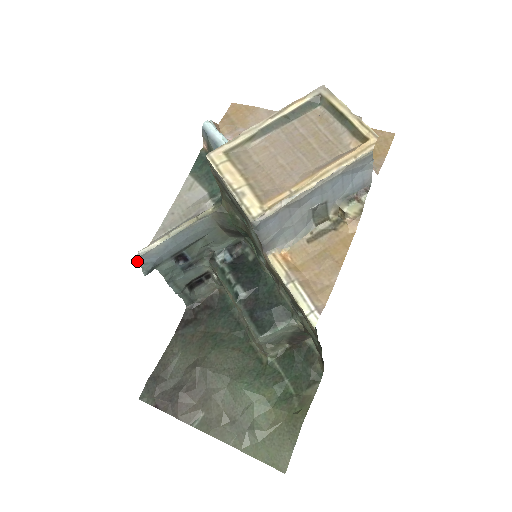
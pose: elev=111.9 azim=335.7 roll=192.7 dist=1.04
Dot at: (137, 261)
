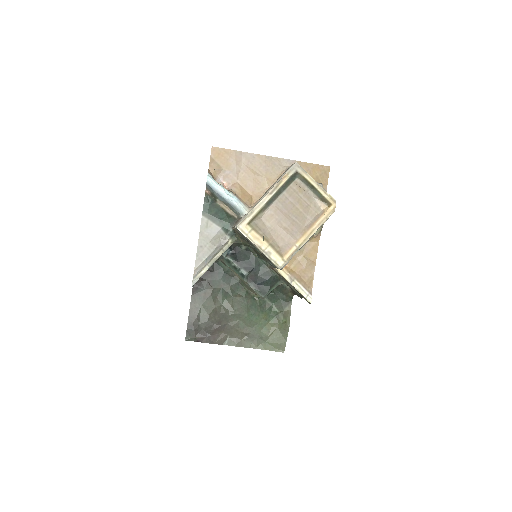
Dot at: occluded
